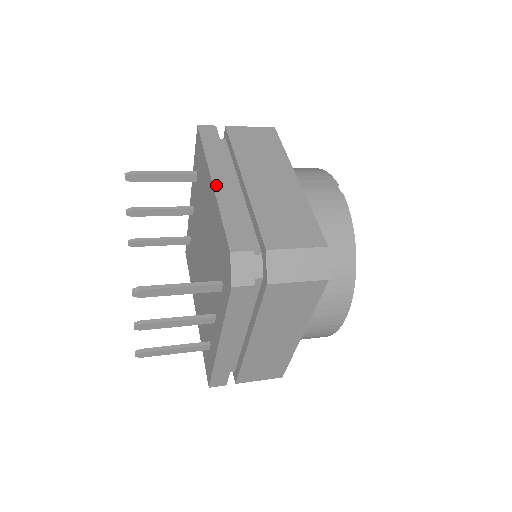
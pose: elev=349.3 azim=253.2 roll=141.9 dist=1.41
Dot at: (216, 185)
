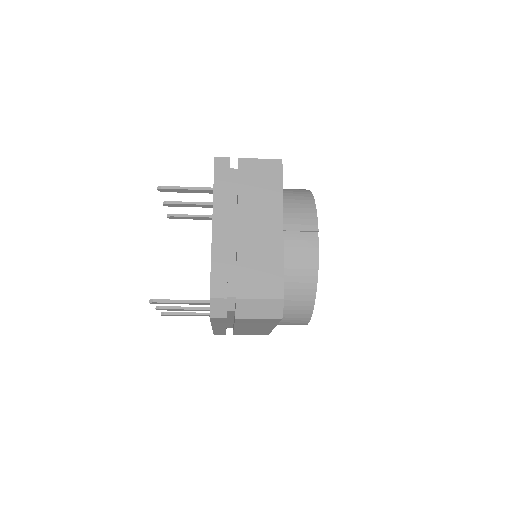
Dot at: (214, 230)
